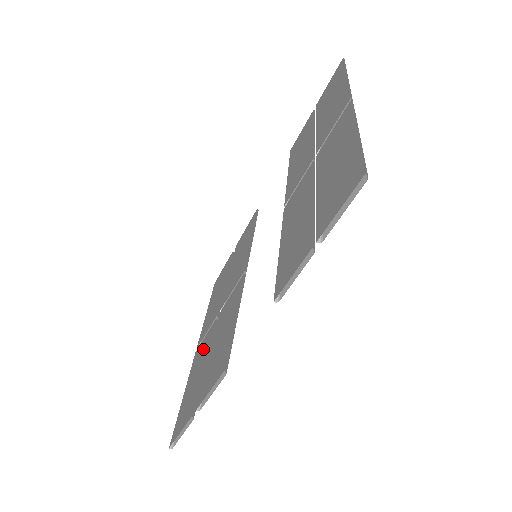
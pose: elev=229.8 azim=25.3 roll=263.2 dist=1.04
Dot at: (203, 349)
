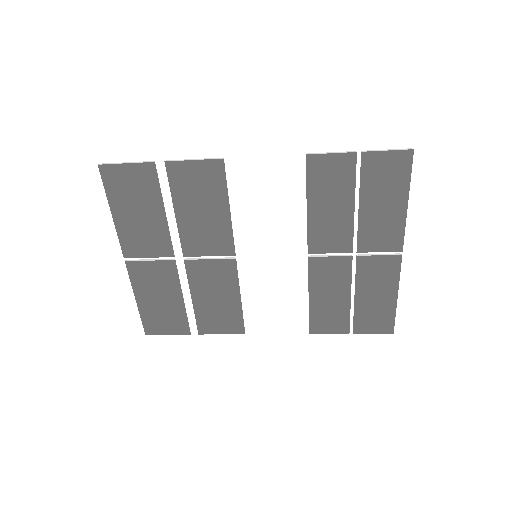
Dot at: (161, 278)
